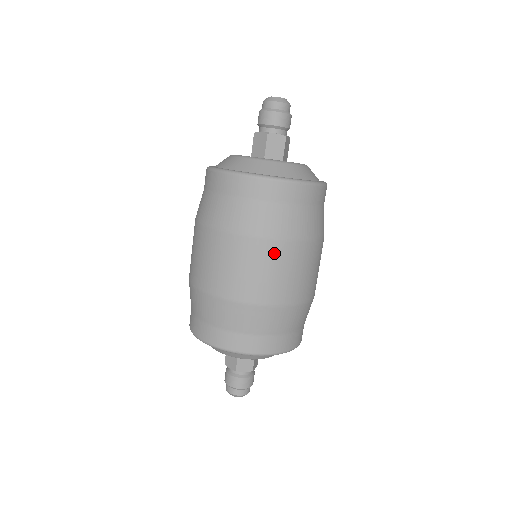
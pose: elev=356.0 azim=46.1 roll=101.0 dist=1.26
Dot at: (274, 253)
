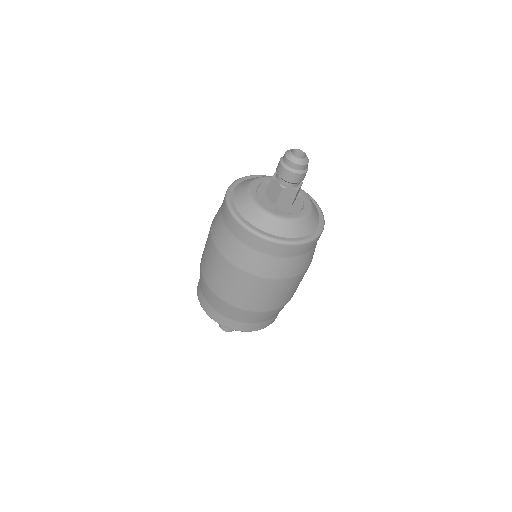
Dot at: (267, 286)
